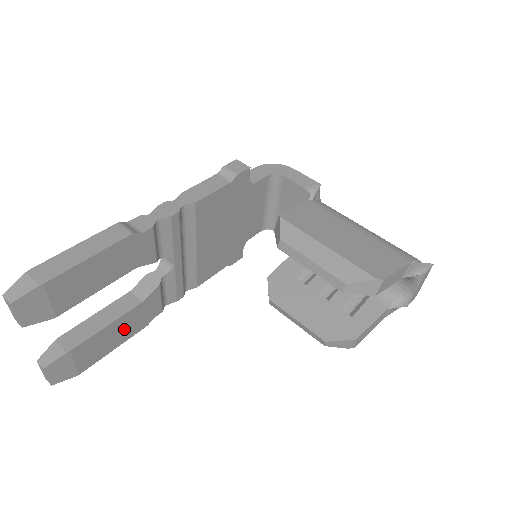
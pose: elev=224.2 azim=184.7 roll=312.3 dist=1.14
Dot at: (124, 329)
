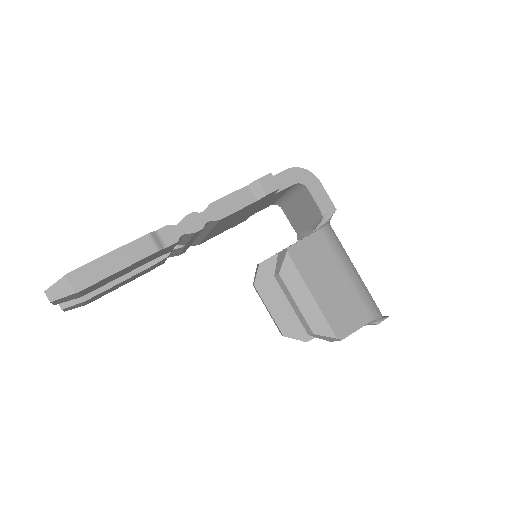
Dot at: (130, 280)
